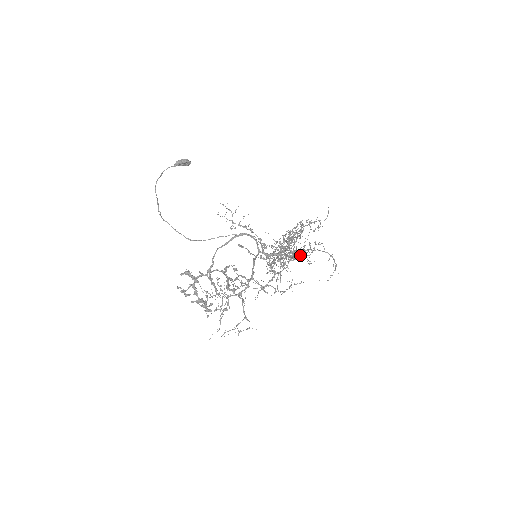
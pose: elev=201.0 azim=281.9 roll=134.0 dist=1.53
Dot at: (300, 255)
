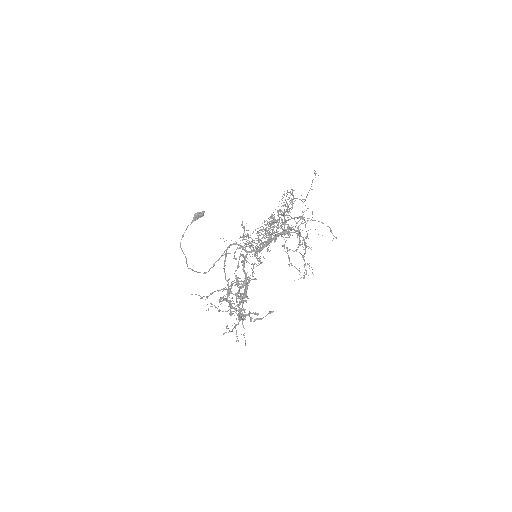
Dot at: occluded
